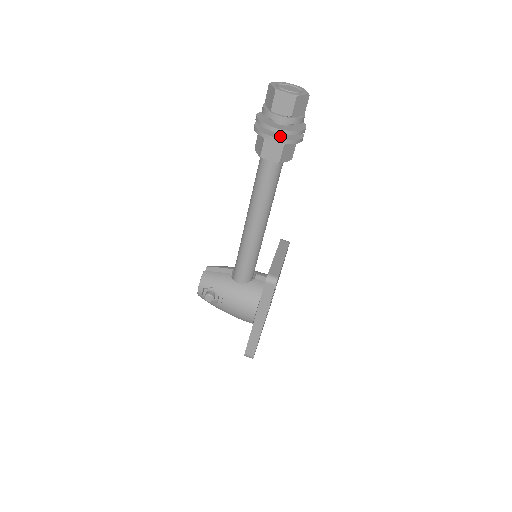
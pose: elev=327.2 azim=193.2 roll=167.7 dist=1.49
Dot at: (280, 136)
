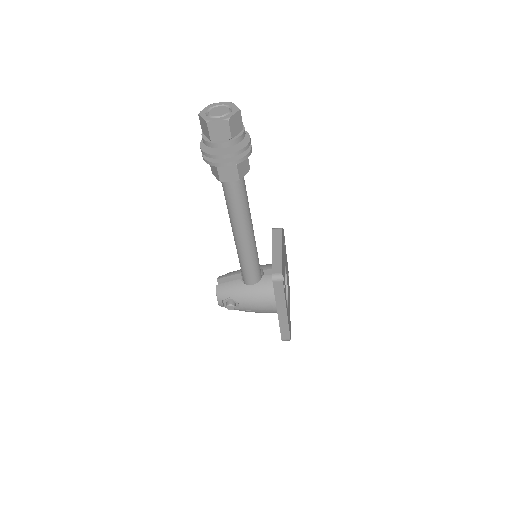
Dot at: (229, 159)
